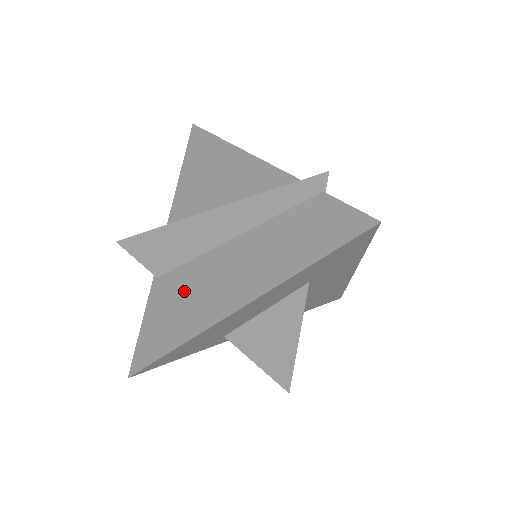
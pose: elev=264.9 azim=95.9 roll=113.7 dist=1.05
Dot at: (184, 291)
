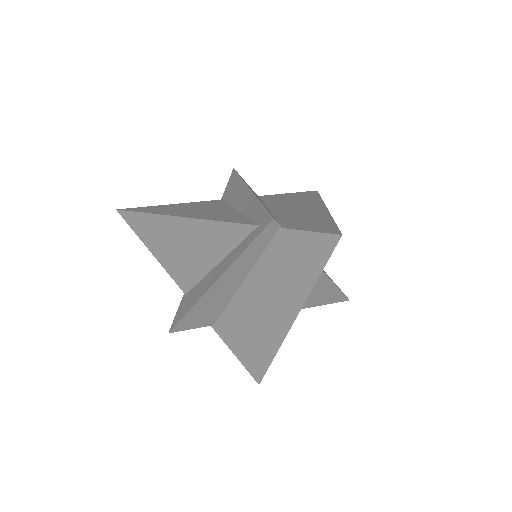
Dot at: (243, 326)
